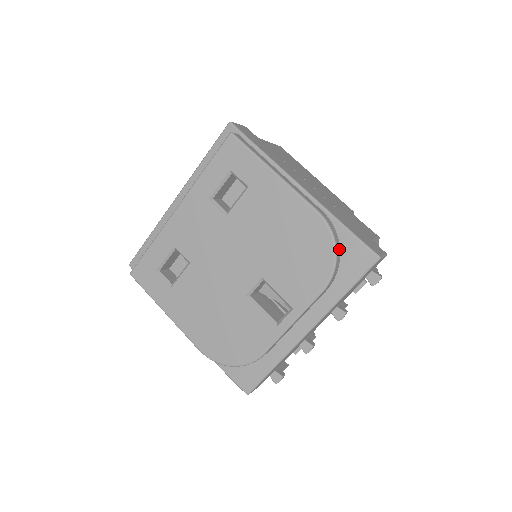
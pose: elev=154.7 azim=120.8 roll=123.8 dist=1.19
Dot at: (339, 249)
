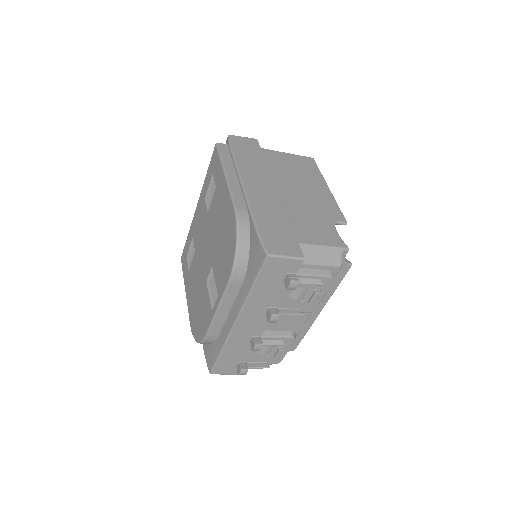
Dot at: (247, 244)
